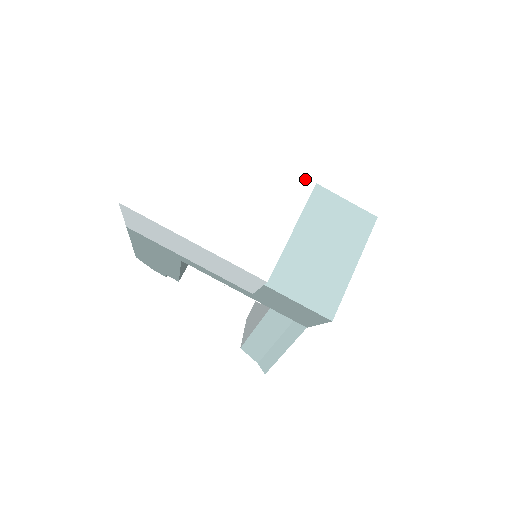
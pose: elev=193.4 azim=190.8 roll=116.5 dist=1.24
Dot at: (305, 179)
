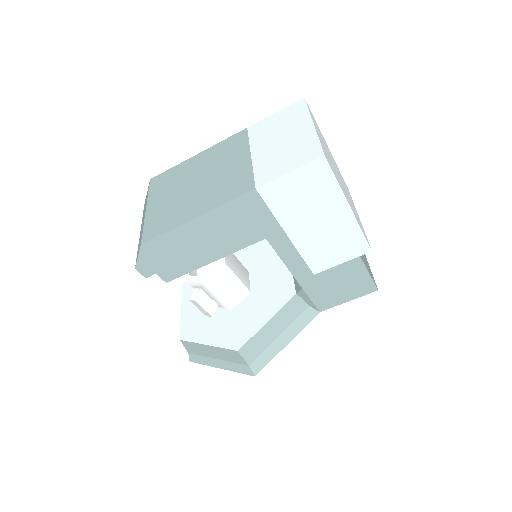
Dot at: (347, 188)
